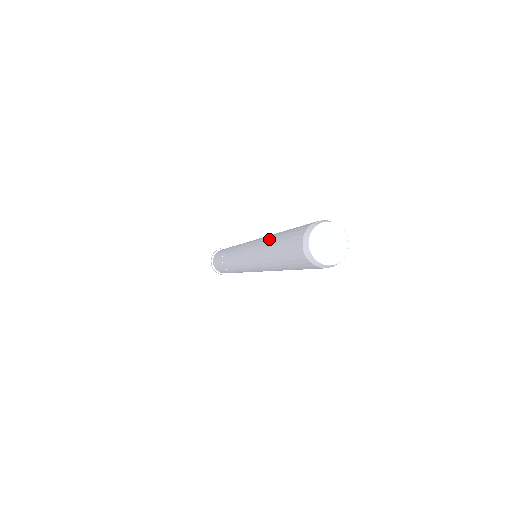
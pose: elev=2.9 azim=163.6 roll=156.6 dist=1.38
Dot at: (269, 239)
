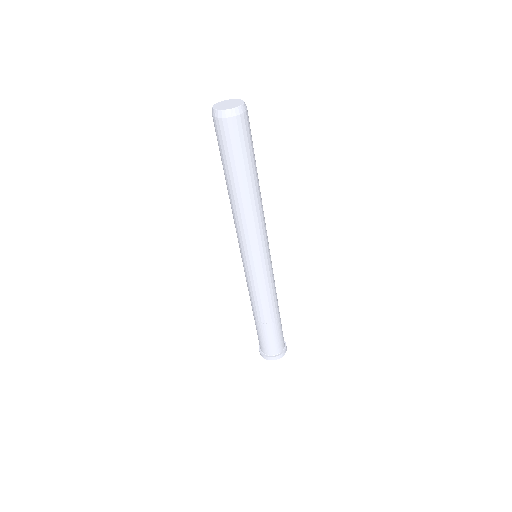
Dot at: occluded
